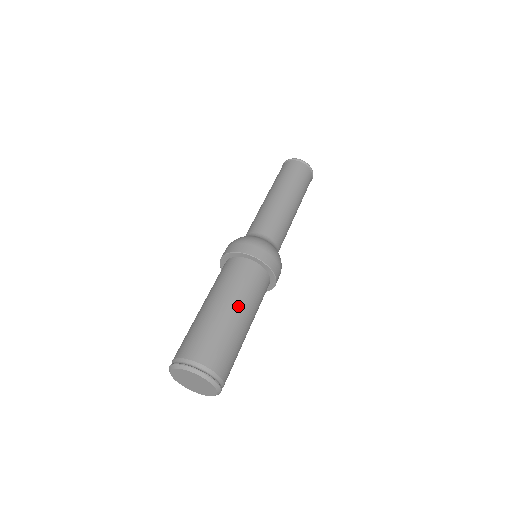
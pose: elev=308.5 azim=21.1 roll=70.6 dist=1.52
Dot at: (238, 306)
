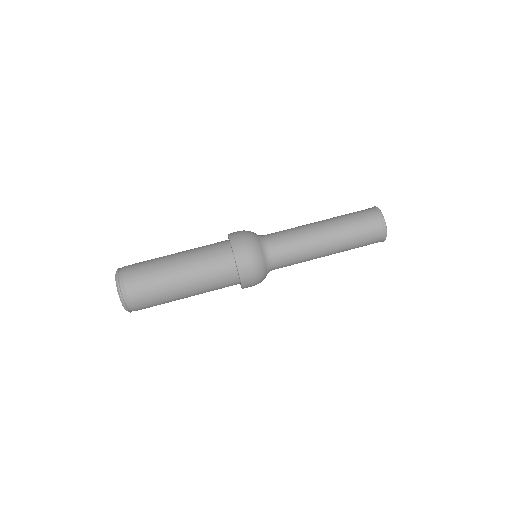
Dot at: (184, 265)
